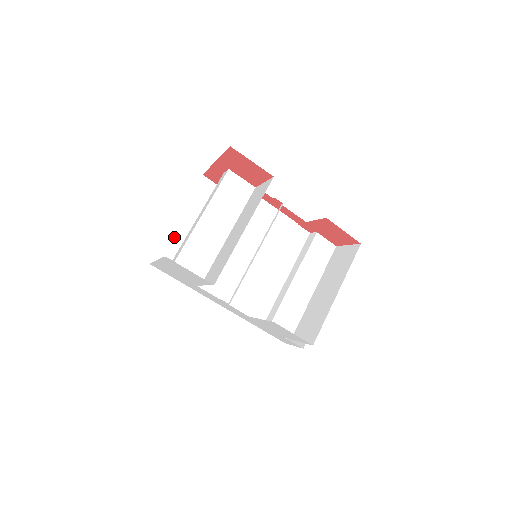
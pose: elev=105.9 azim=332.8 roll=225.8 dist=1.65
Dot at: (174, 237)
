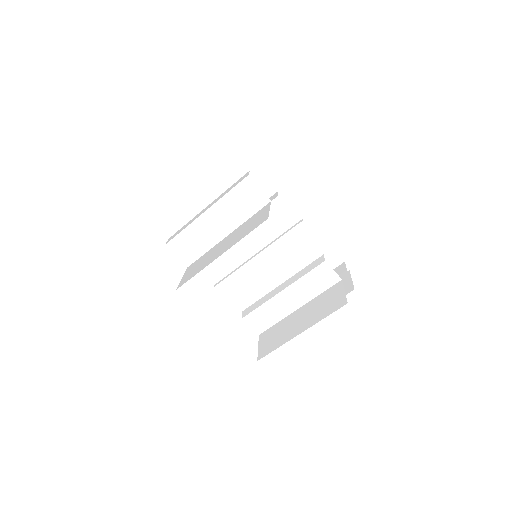
Dot at: (198, 201)
